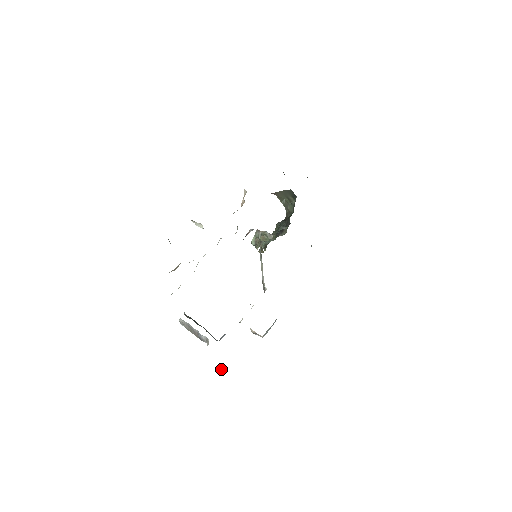
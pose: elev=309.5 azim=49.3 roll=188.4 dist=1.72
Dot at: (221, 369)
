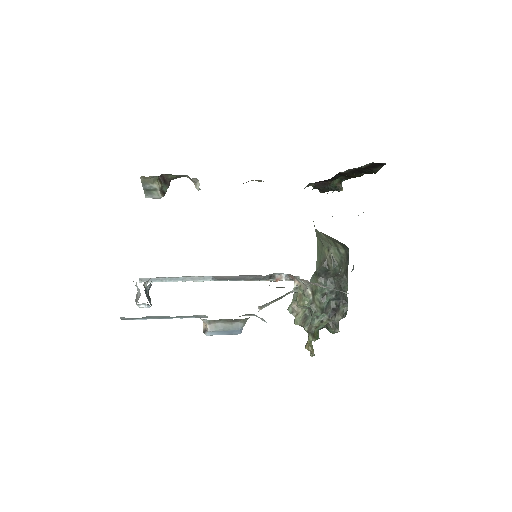
Dot at: occluded
